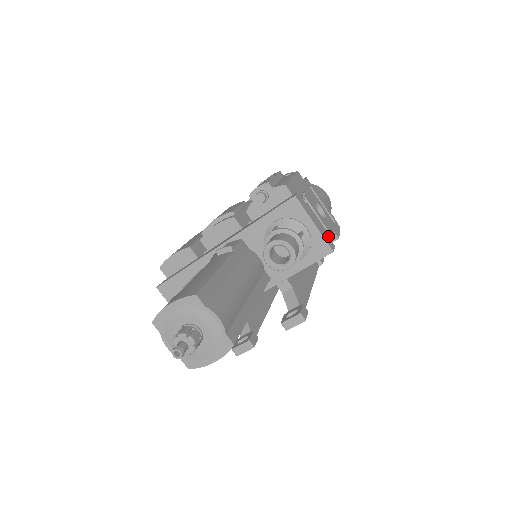
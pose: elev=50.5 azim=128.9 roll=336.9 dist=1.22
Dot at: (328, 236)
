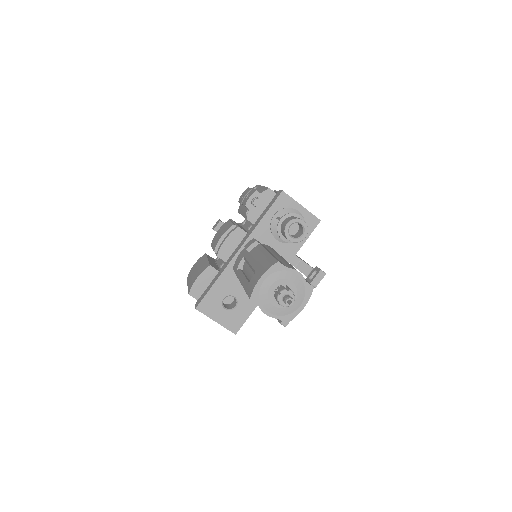
Dot at: occluded
